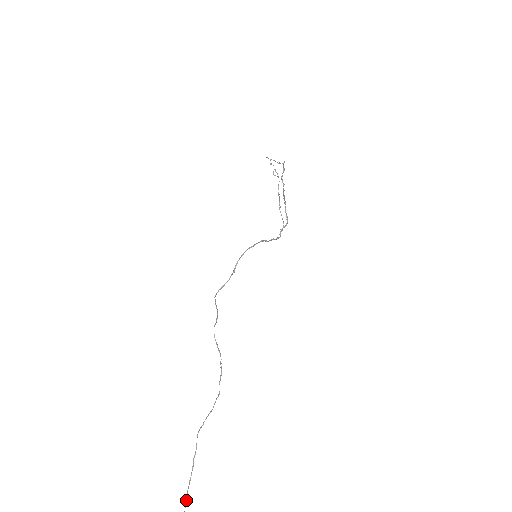
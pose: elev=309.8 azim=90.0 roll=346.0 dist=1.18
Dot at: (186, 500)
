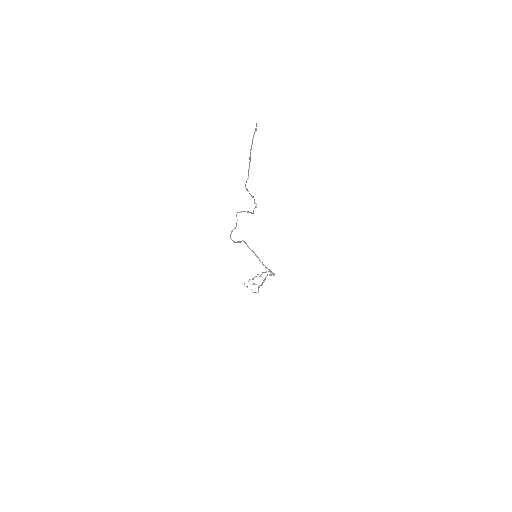
Dot at: (251, 145)
